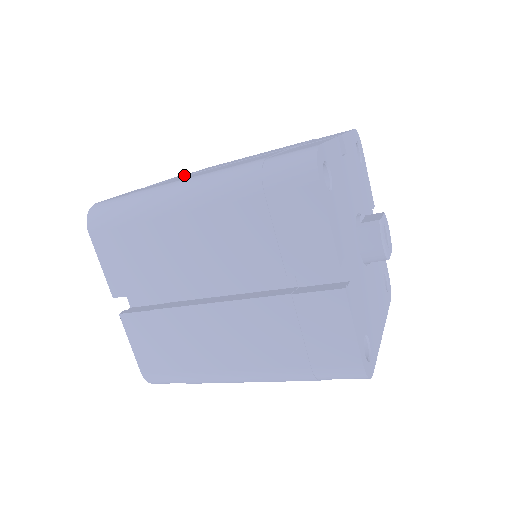
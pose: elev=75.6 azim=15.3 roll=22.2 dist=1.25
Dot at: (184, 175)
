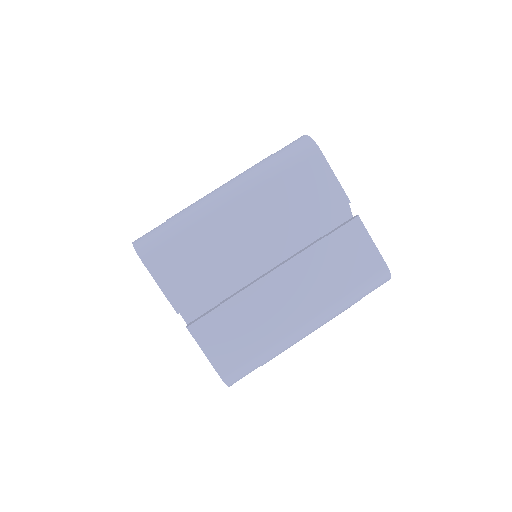
Dot at: occluded
